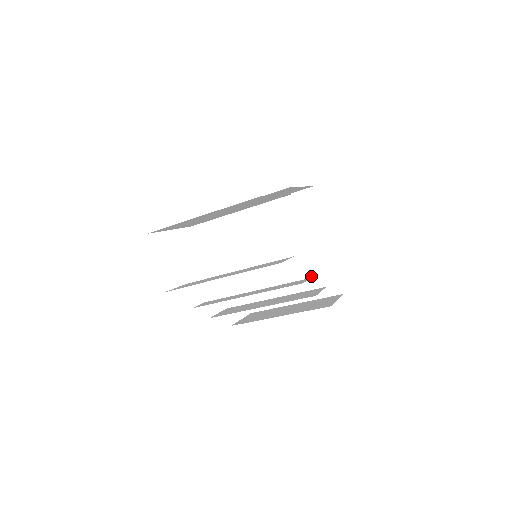
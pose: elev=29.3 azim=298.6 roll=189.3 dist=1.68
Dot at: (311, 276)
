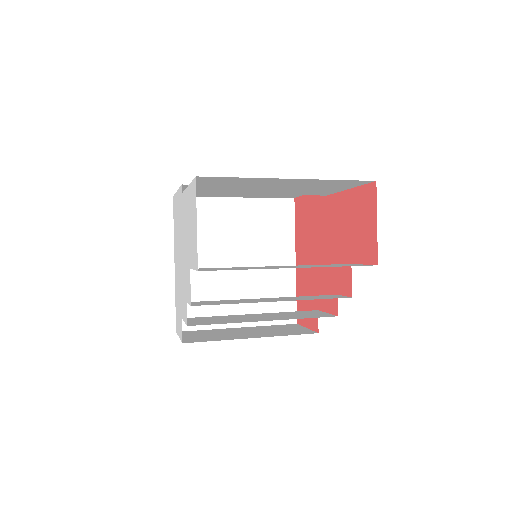
Dot at: (267, 297)
